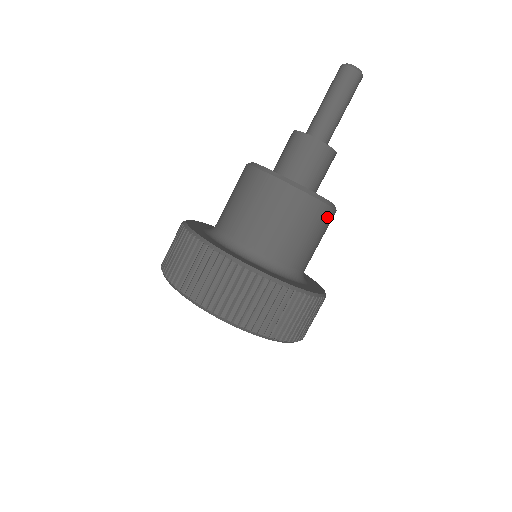
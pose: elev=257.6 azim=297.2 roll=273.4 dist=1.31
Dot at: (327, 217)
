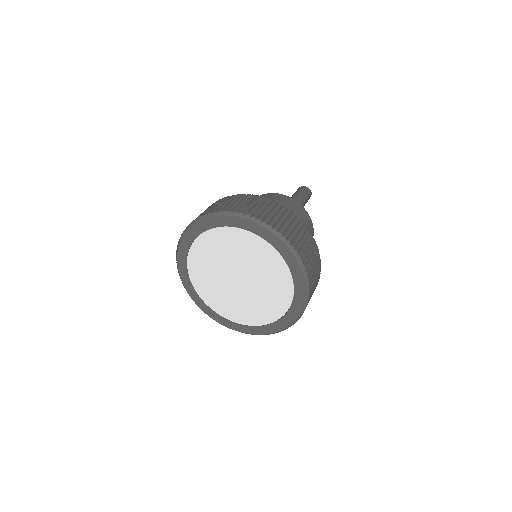
Dot at: (307, 219)
